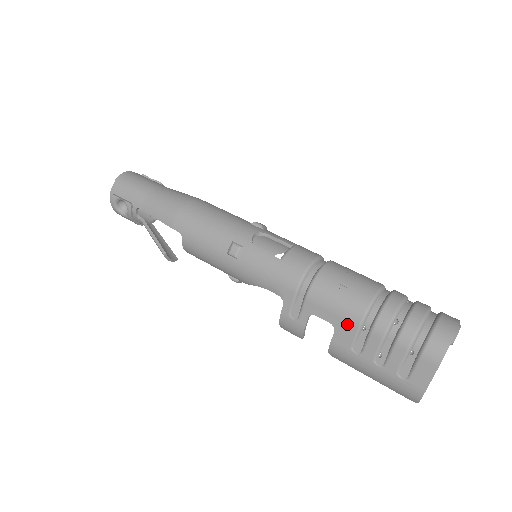
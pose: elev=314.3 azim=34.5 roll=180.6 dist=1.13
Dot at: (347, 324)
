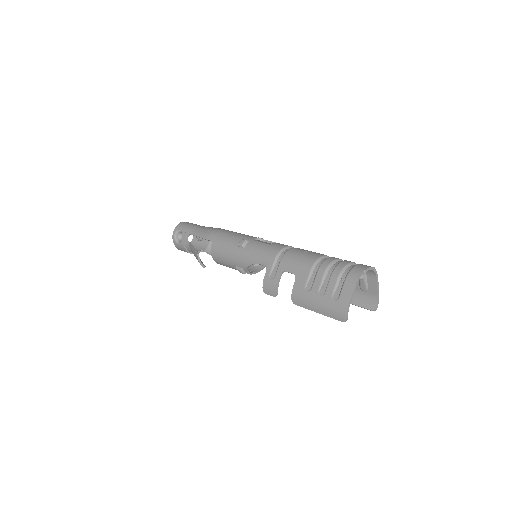
Dot at: (303, 271)
